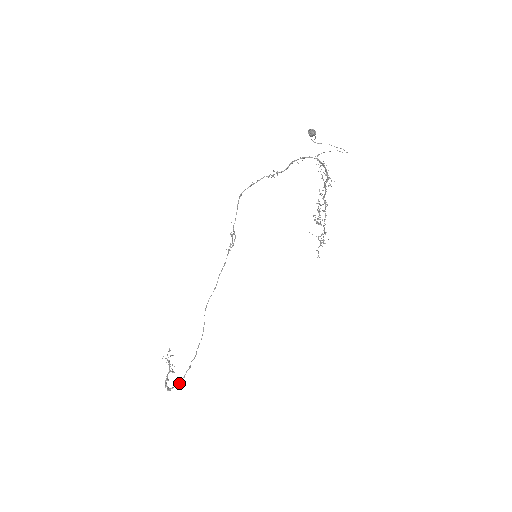
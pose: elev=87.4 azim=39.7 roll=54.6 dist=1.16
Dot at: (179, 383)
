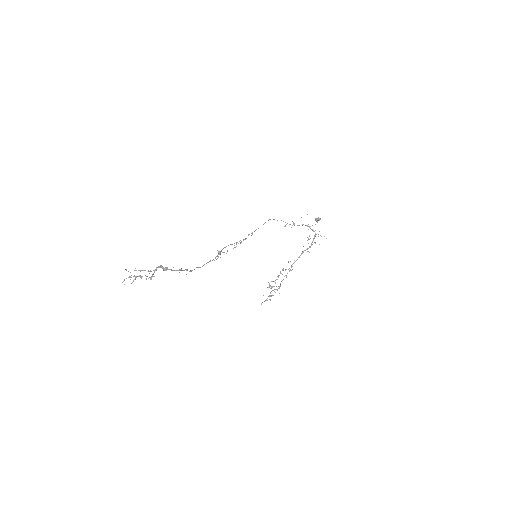
Dot at: (182, 270)
